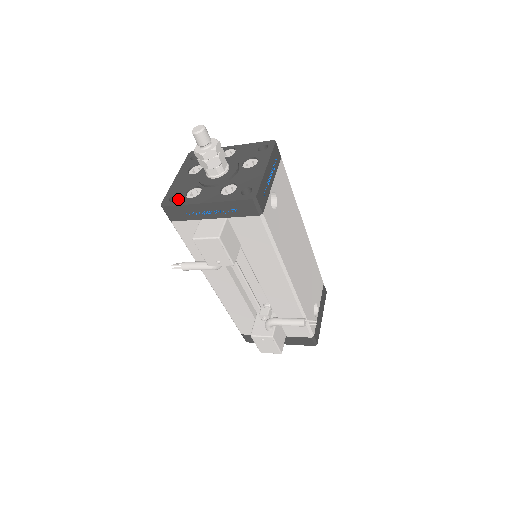
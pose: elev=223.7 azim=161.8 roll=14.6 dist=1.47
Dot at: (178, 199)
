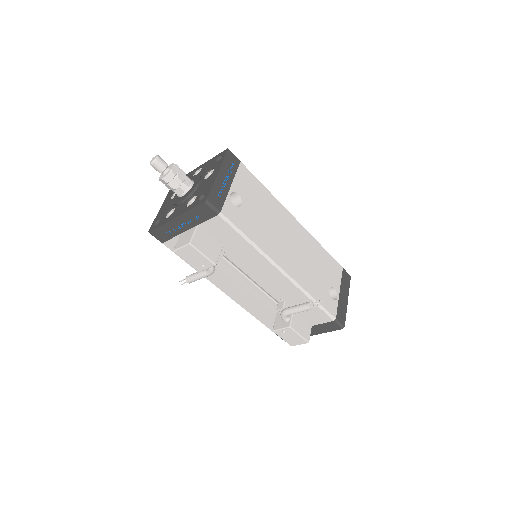
Dot at: (159, 222)
